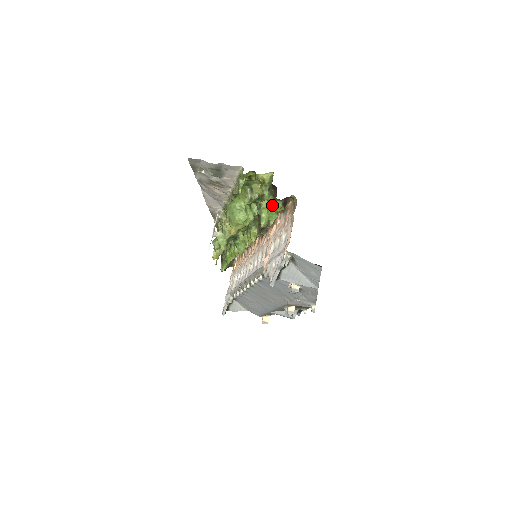
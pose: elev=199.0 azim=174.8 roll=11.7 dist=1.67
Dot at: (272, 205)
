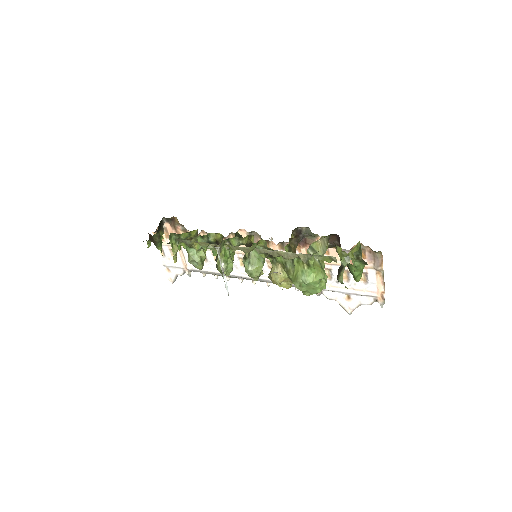
Dot at: (362, 270)
